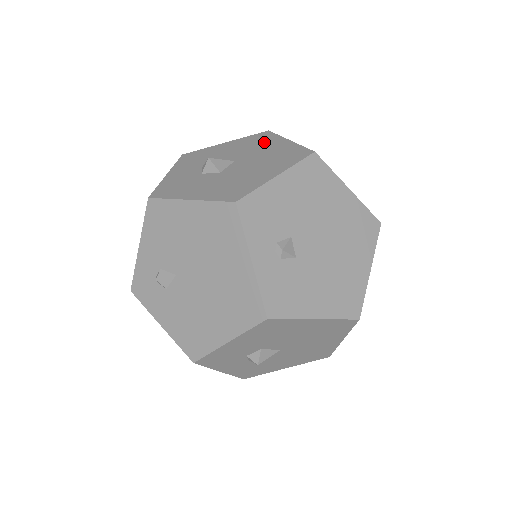
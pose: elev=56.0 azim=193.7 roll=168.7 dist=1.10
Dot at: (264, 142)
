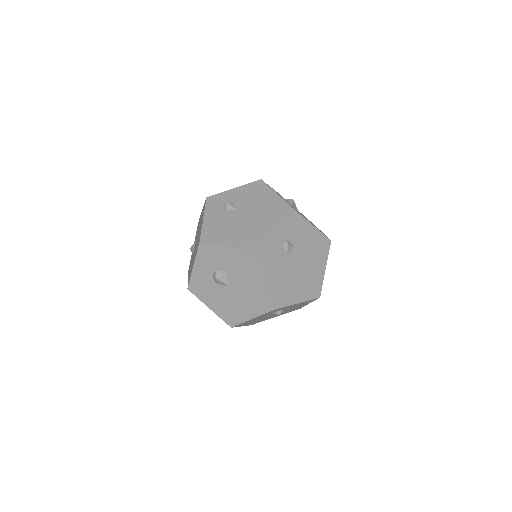
Dot at: (313, 224)
